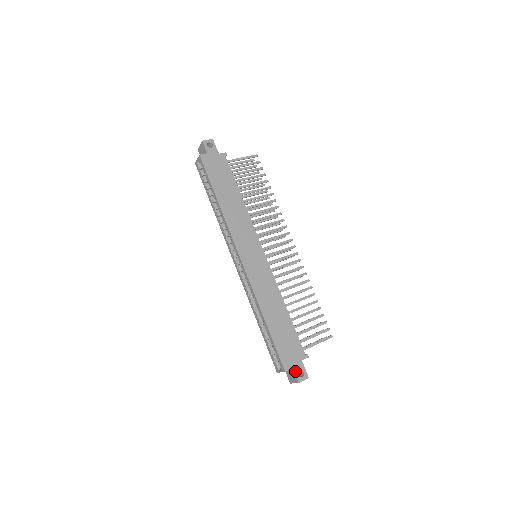
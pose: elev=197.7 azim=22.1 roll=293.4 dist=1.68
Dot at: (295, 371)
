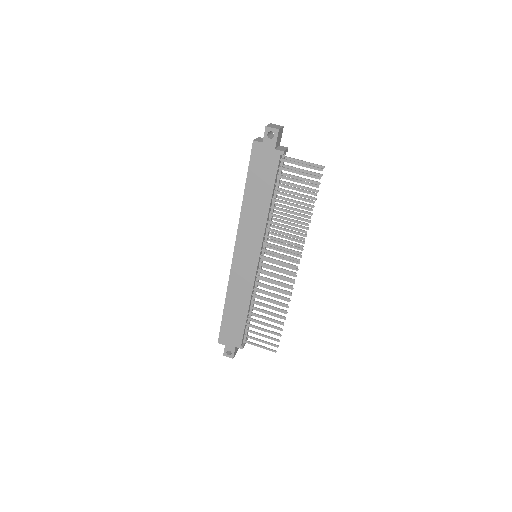
Dot at: (225, 348)
